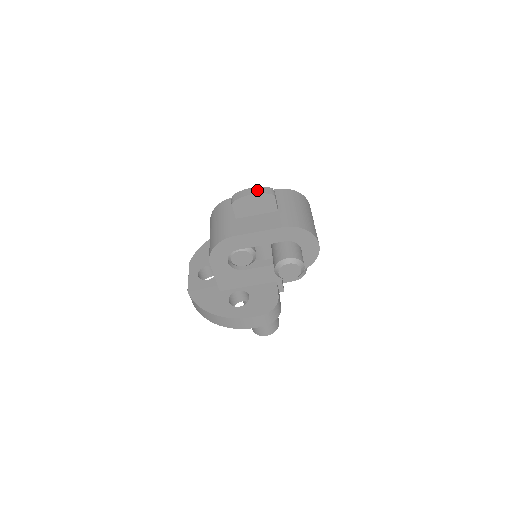
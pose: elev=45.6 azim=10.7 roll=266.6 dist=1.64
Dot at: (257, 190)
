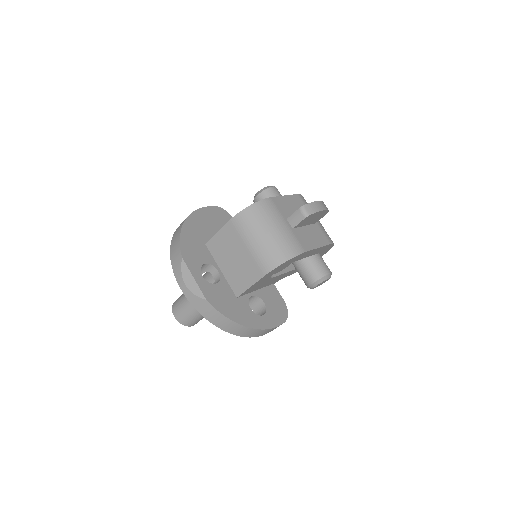
Dot at: (323, 205)
